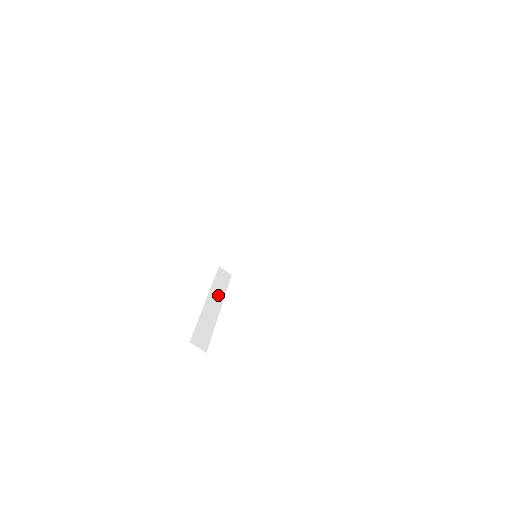
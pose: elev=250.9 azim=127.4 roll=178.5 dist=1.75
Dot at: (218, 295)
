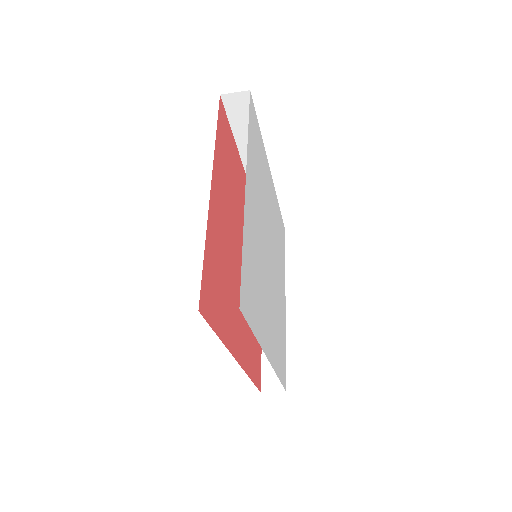
Dot at: occluded
